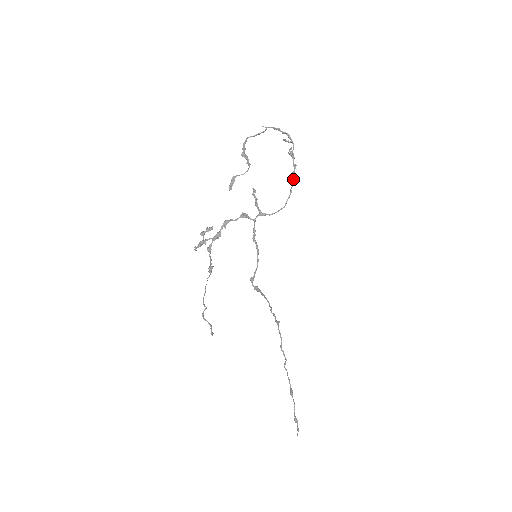
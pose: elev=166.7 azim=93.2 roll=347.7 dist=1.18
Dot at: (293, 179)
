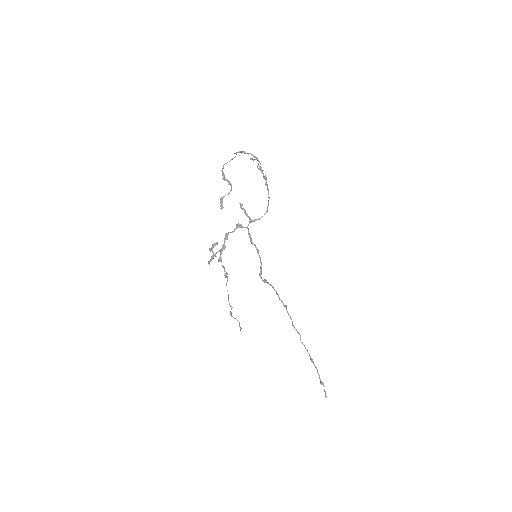
Dot at: (267, 187)
